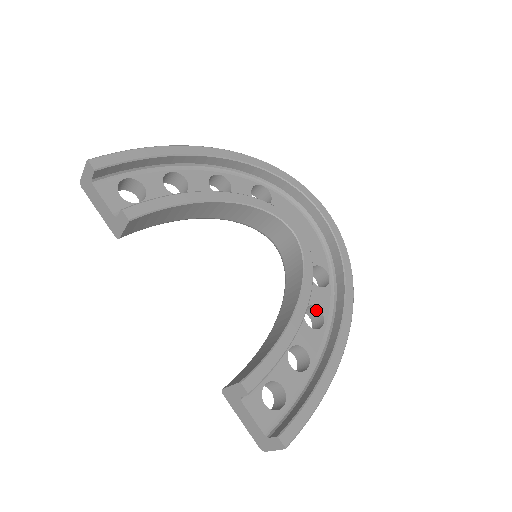
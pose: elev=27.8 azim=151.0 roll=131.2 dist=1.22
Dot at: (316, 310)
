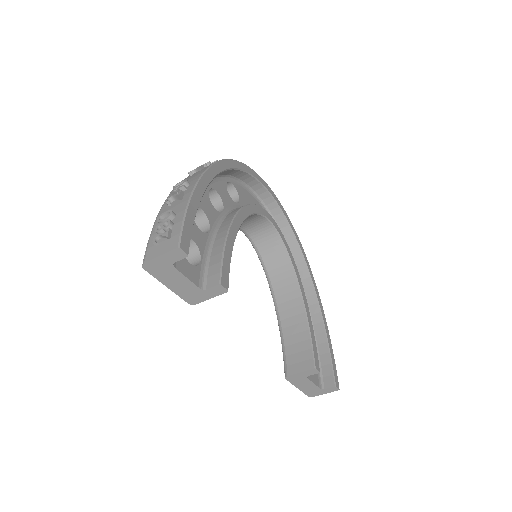
Dot at: occluded
